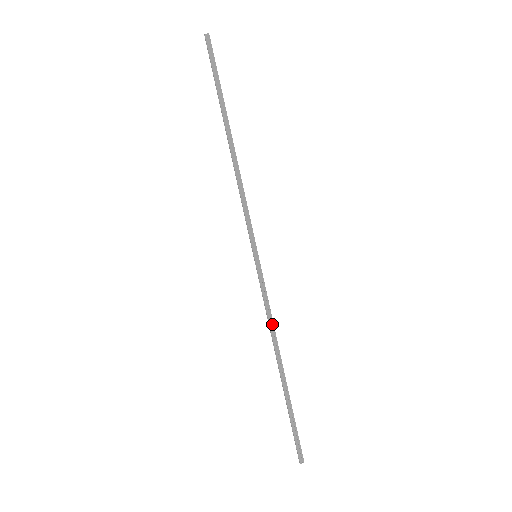
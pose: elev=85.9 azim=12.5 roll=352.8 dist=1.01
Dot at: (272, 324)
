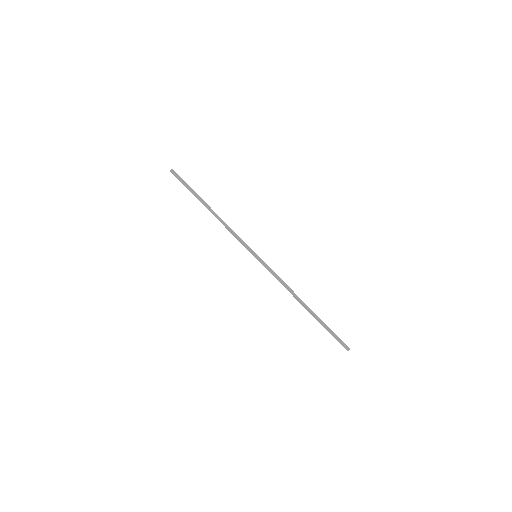
Dot at: (285, 285)
